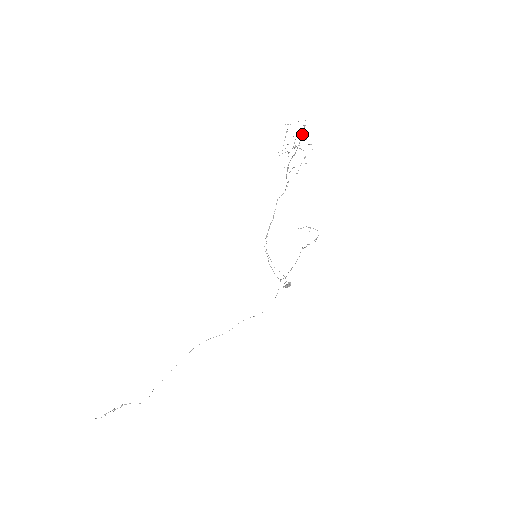
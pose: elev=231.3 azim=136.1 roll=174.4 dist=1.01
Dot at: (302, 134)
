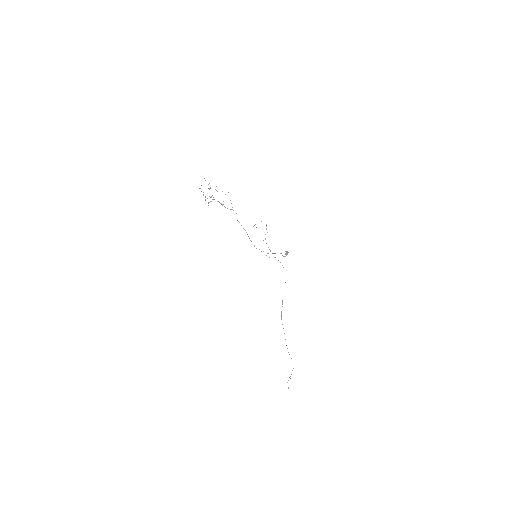
Dot at: occluded
